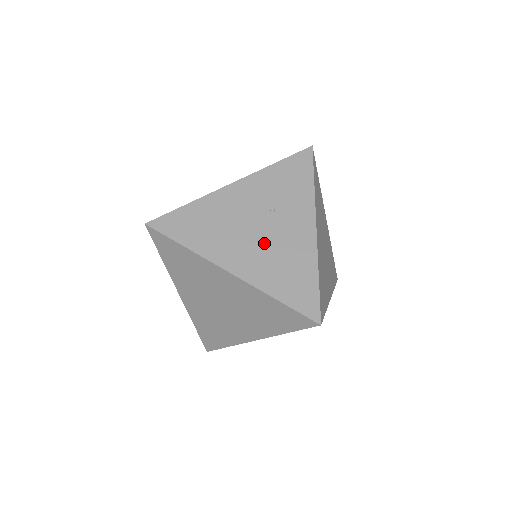
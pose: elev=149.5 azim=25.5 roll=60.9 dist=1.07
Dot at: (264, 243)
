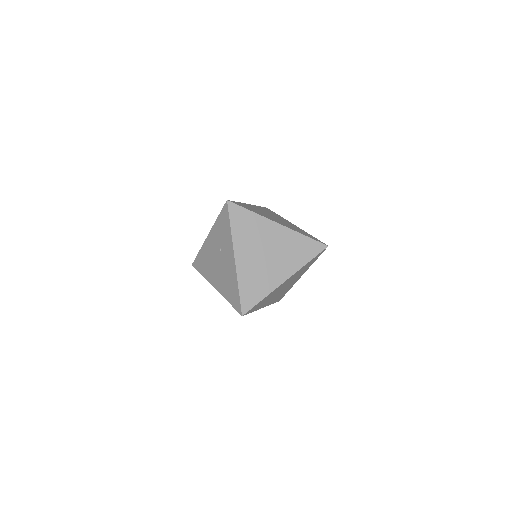
Dot at: (221, 270)
